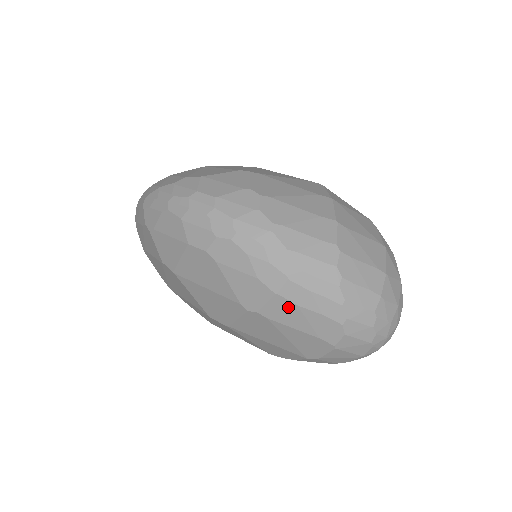
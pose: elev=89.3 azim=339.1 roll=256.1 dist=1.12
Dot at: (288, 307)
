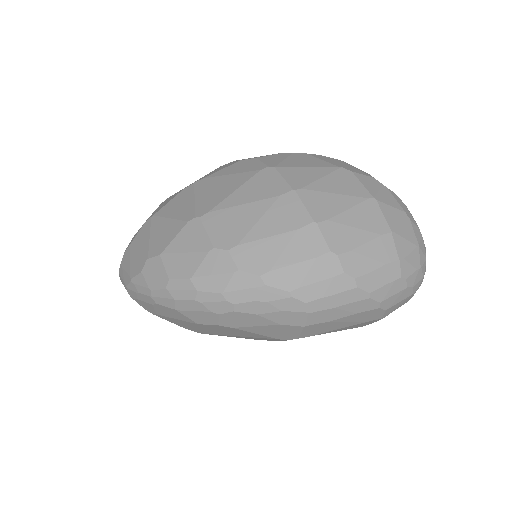
Dot at: (322, 325)
